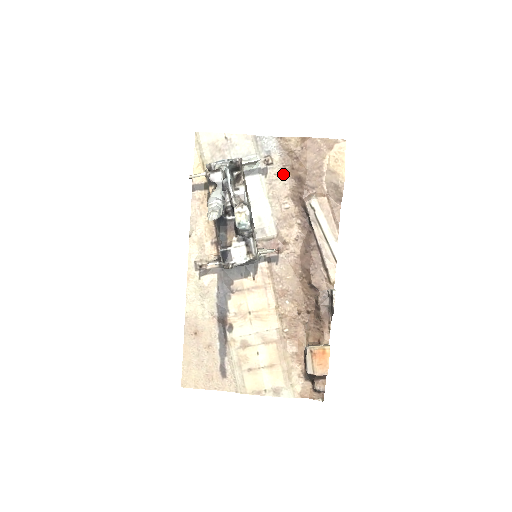
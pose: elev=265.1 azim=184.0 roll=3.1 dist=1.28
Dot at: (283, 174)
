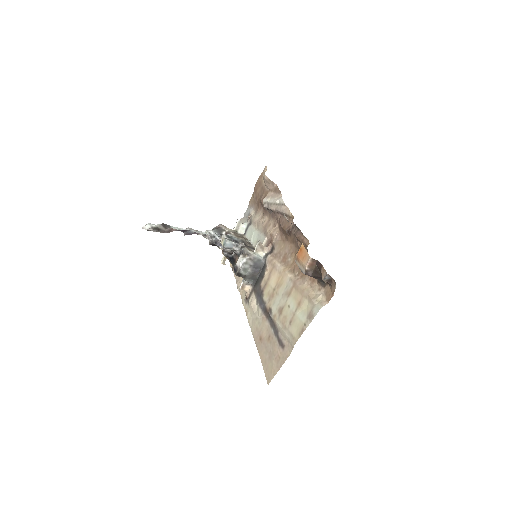
Dot at: (257, 213)
